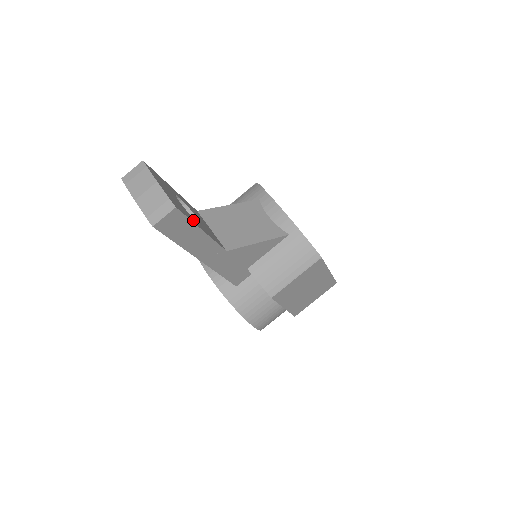
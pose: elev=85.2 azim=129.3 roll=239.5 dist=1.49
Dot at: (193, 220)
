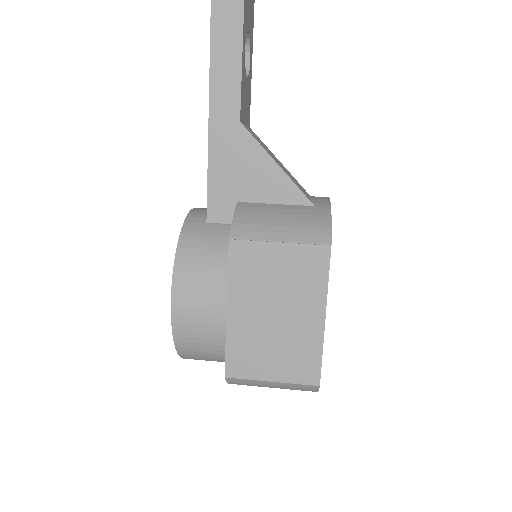
Dot at: (245, 27)
